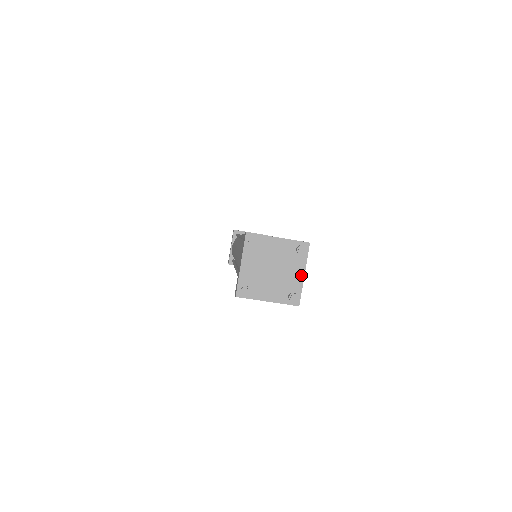
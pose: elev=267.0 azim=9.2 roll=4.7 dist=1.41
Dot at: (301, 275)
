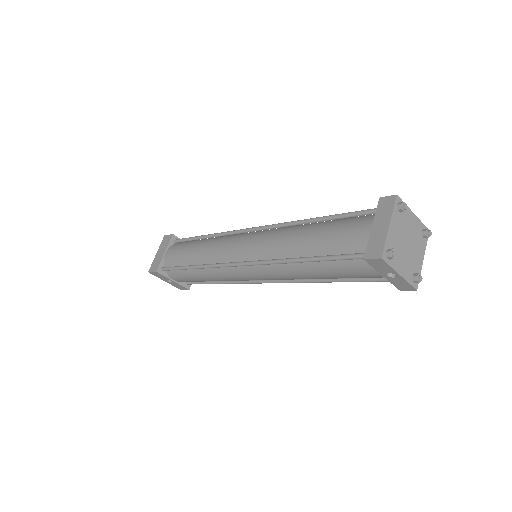
Dot at: (422, 259)
